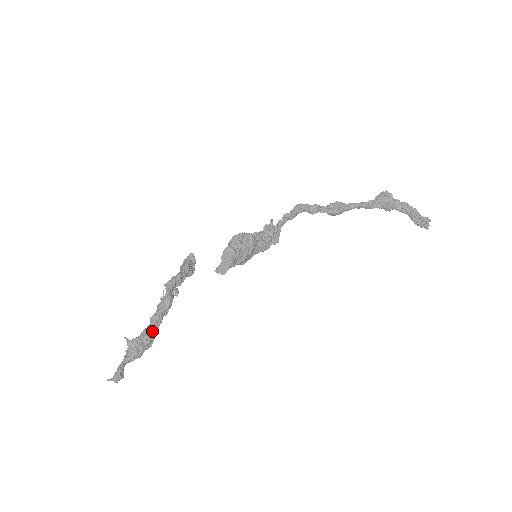
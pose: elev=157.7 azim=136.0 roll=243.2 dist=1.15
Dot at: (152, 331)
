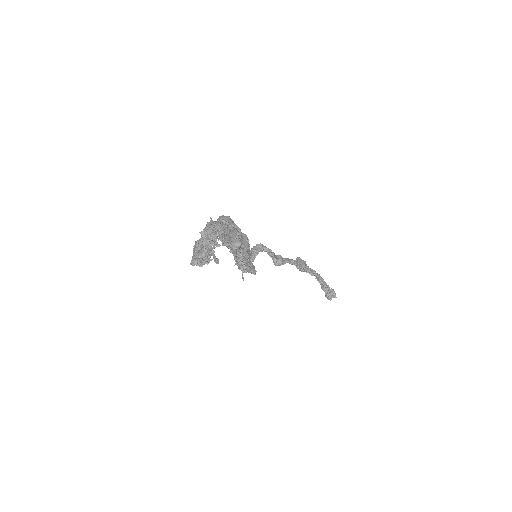
Dot at: occluded
